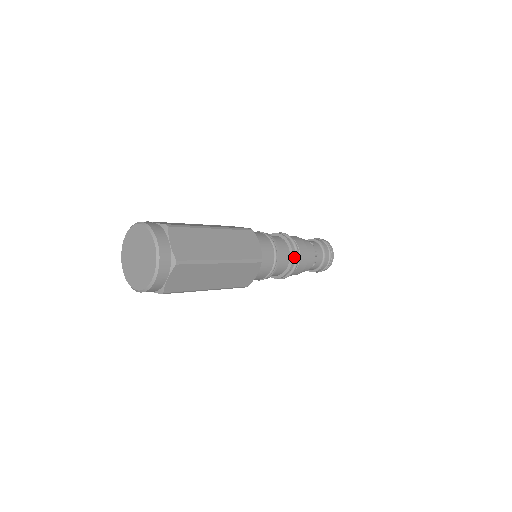
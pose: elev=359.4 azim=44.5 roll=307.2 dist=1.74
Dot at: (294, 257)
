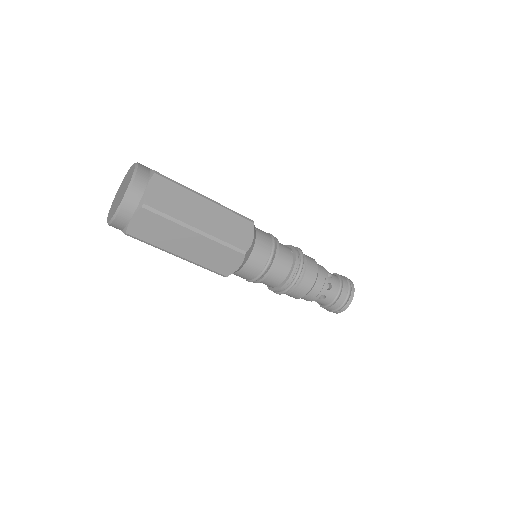
Dot at: (295, 274)
